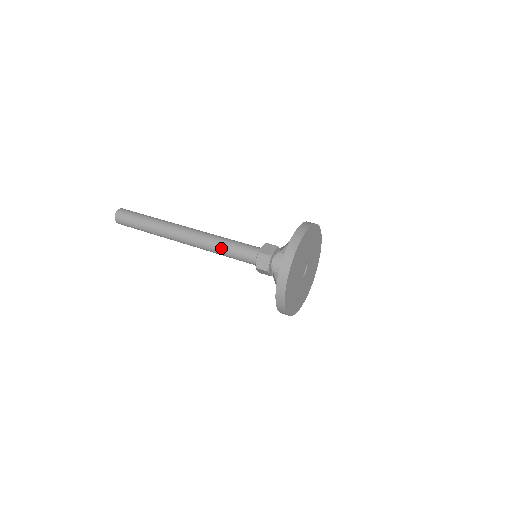
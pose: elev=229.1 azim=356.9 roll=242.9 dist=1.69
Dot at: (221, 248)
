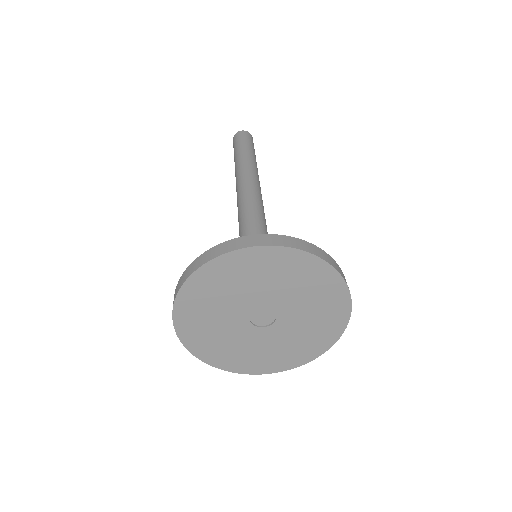
Dot at: (245, 214)
